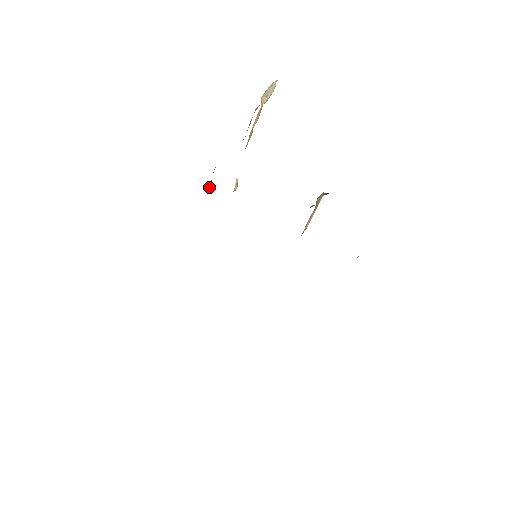
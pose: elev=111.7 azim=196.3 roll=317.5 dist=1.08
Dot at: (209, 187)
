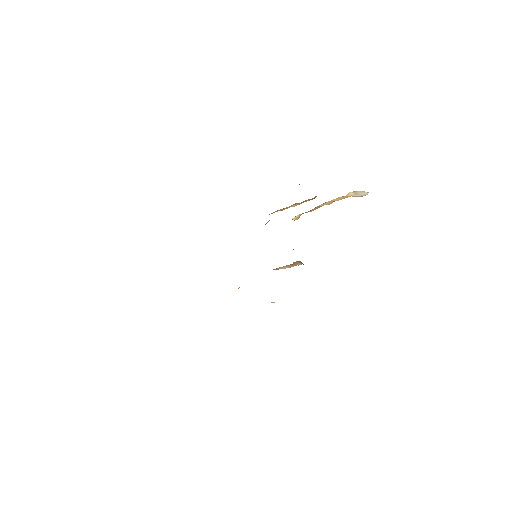
Dot at: (294, 206)
